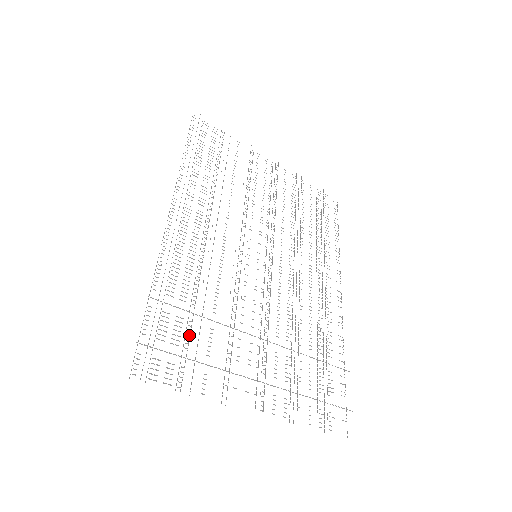
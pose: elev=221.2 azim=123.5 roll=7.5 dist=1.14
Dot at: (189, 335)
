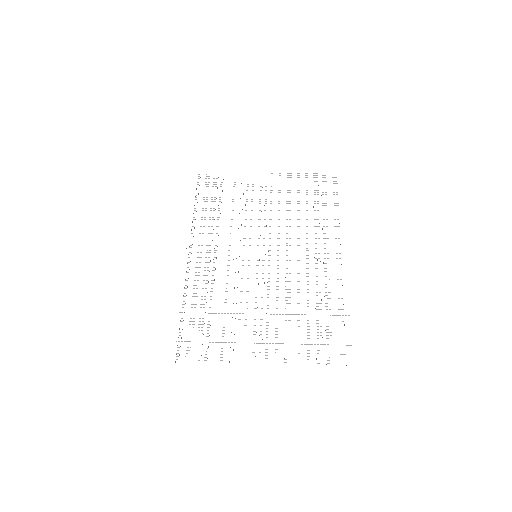
Dot at: occluded
